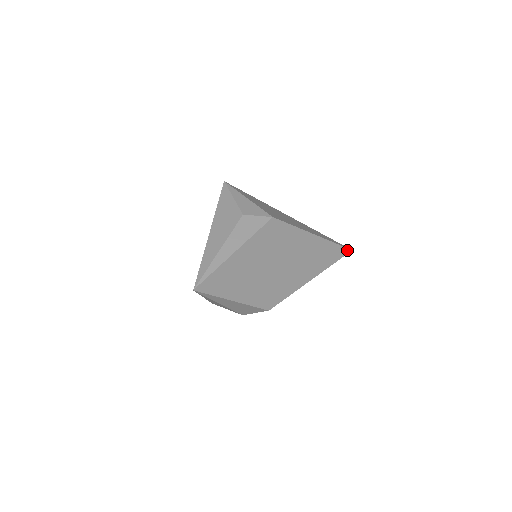
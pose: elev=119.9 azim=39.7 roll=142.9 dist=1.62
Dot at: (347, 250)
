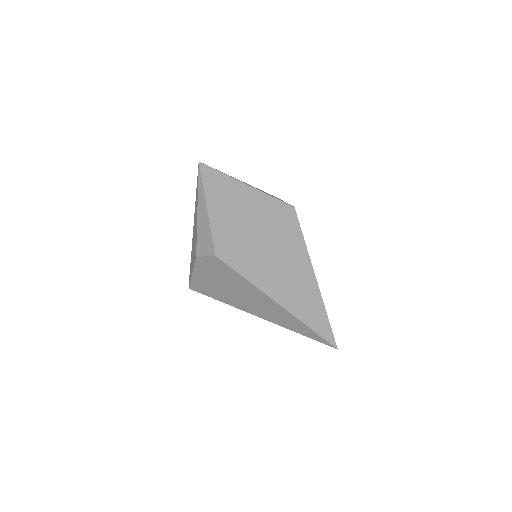
Dot at: (332, 339)
